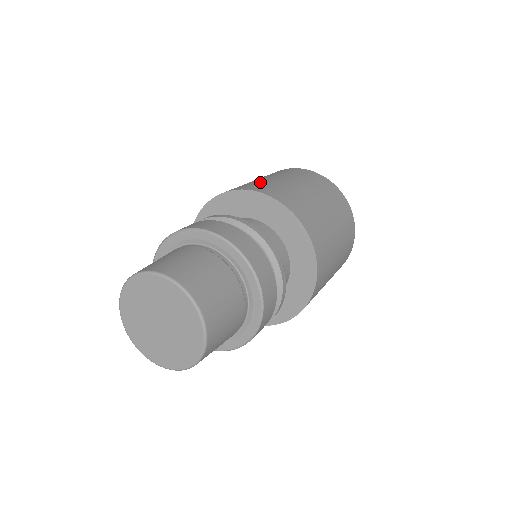
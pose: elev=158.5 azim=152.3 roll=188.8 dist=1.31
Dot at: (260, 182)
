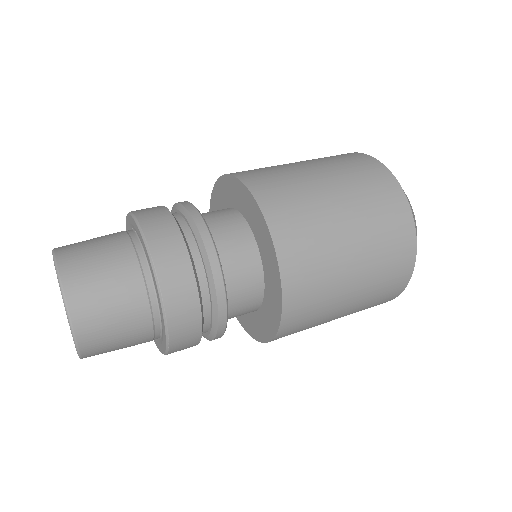
Dot at: (310, 215)
